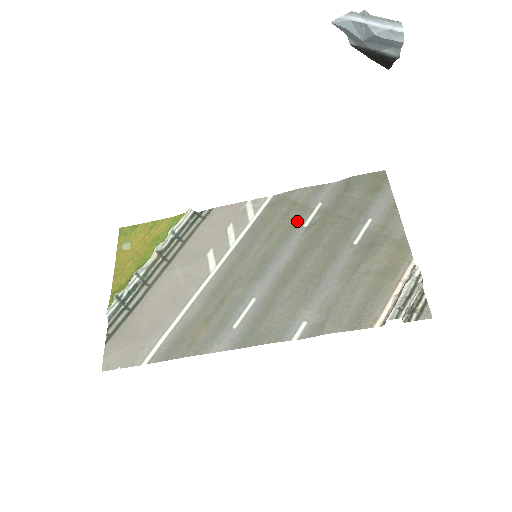
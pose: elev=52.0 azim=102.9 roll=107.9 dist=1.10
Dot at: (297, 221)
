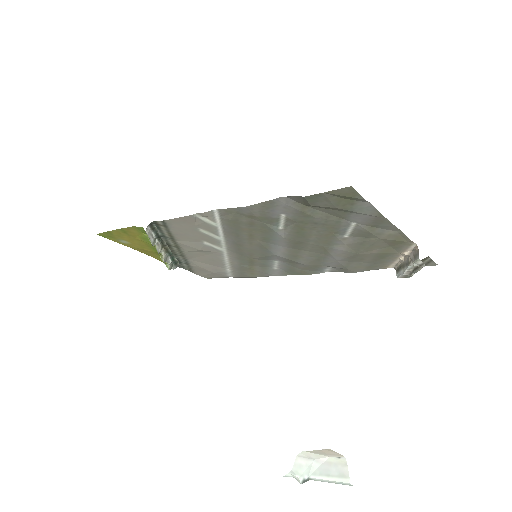
Dot at: (269, 228)
